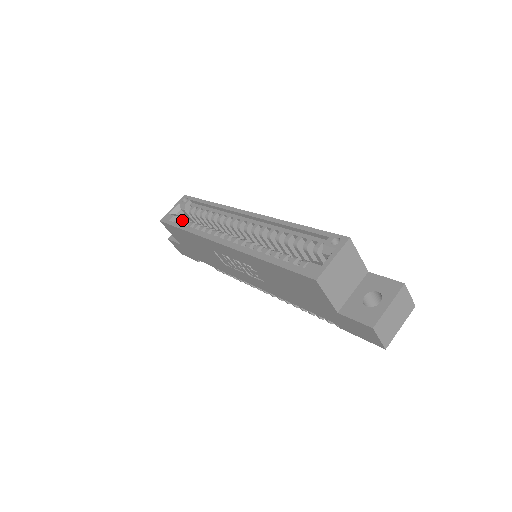
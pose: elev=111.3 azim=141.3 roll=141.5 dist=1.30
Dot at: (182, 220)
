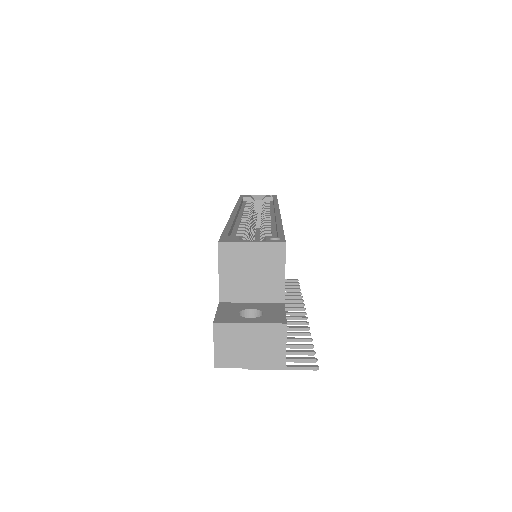
Dot at: (251, 202)
